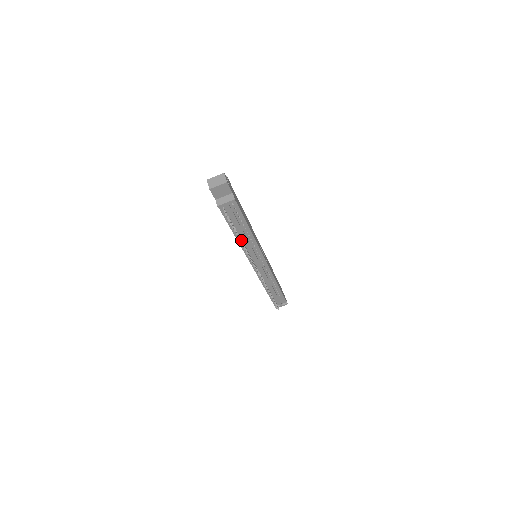
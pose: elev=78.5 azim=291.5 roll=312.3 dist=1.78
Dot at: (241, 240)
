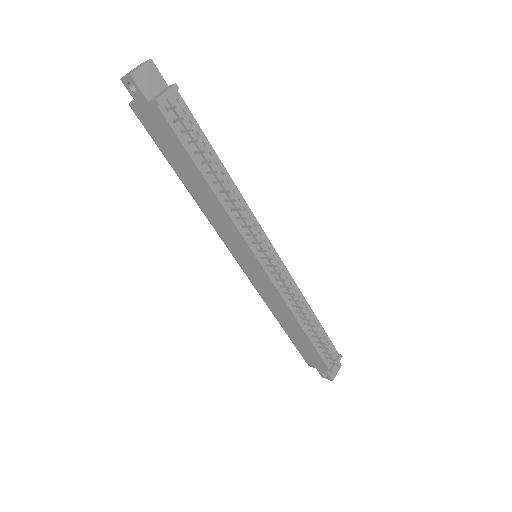
Dot at: (221, 190)
